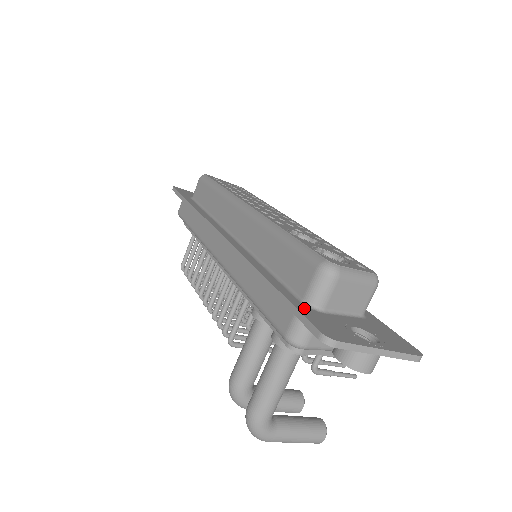
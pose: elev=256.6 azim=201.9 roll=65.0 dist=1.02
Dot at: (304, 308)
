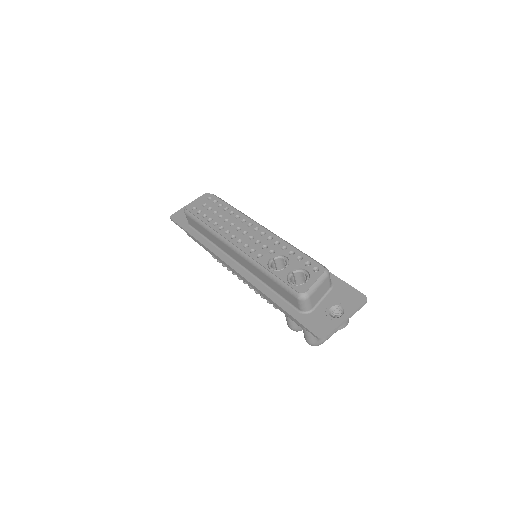
Dot at: (303, 318)
